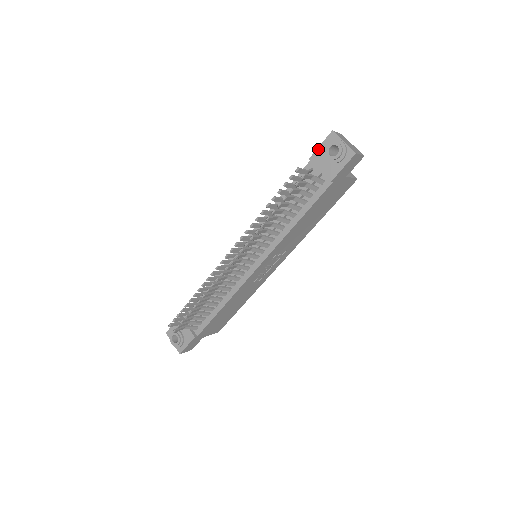
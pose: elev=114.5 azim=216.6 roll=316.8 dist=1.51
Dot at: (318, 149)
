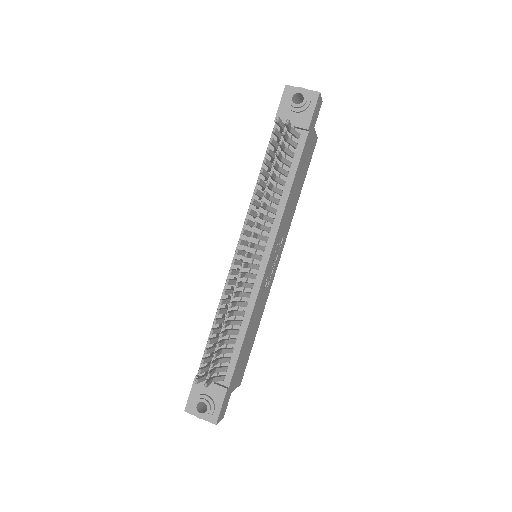
Dot at: (279, 108)
